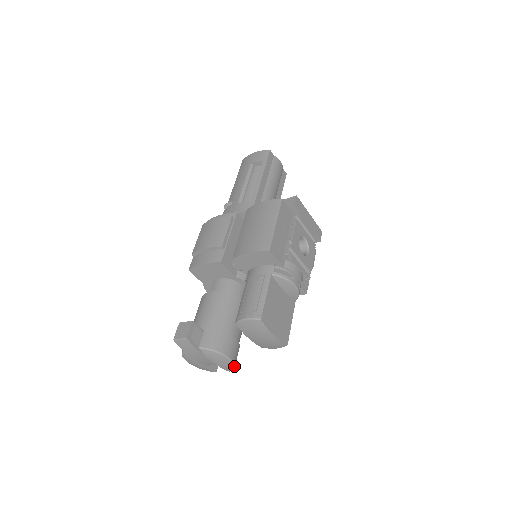
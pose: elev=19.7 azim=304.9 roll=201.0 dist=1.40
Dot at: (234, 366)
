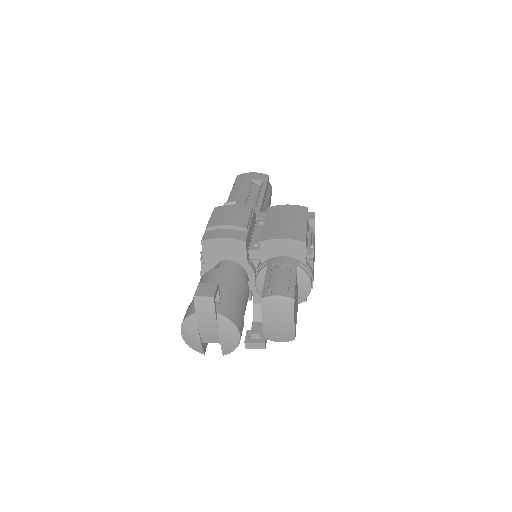
Dot at: occluded
